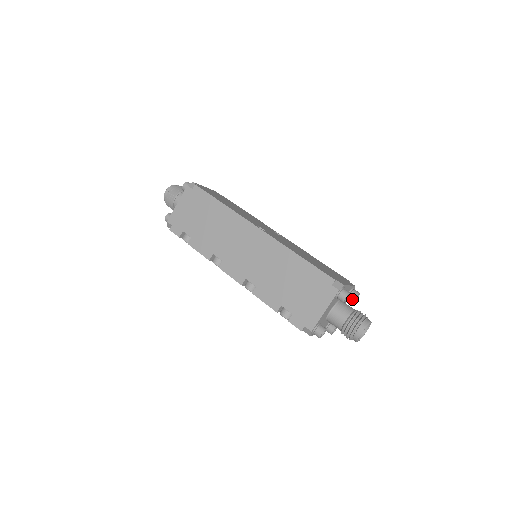
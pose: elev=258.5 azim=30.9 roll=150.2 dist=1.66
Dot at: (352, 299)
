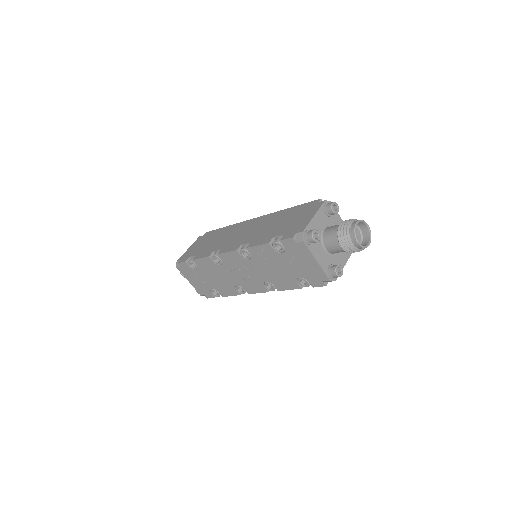
Dot at: occluded
